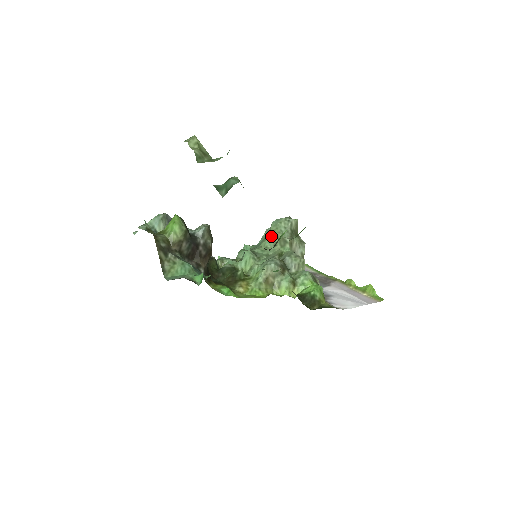
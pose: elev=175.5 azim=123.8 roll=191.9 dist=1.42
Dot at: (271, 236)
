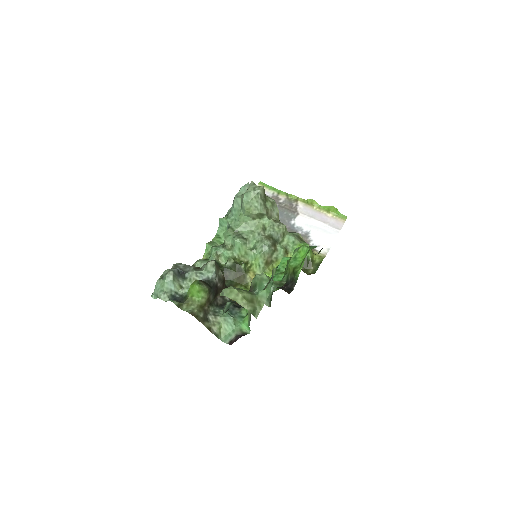
Dot at: (248, 214)
